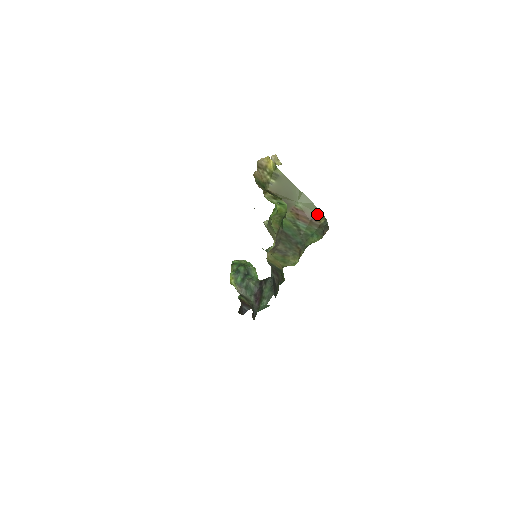
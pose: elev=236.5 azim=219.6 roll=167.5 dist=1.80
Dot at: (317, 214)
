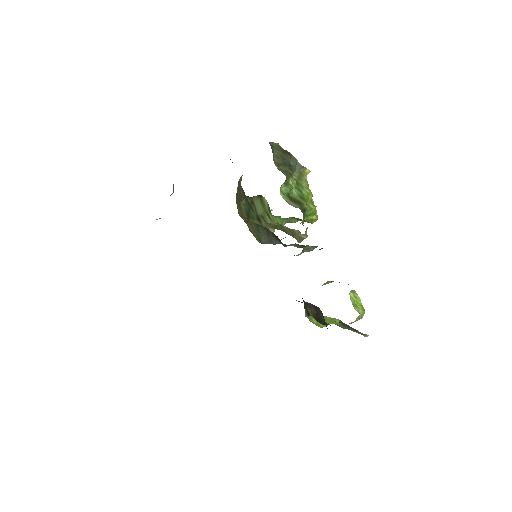
Dot at: occluded
